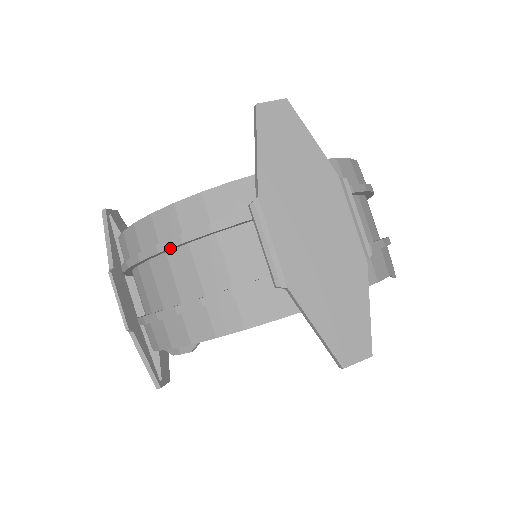
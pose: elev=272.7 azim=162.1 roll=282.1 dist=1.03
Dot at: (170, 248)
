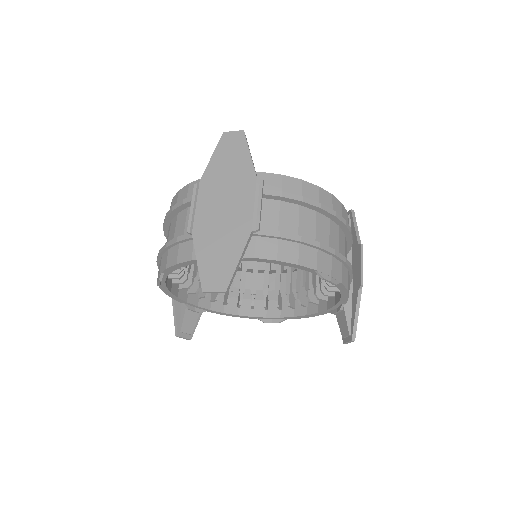
Dot at: (168, 215)
